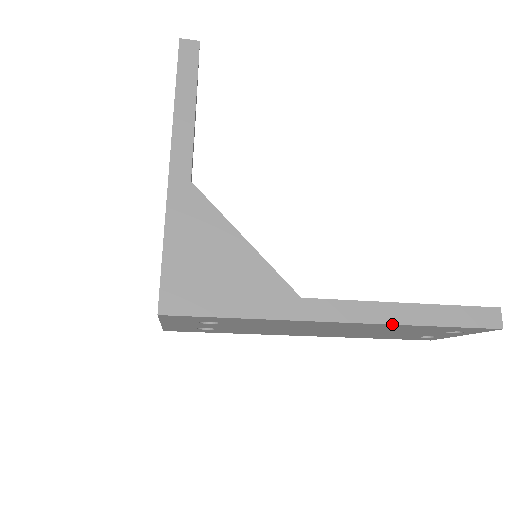
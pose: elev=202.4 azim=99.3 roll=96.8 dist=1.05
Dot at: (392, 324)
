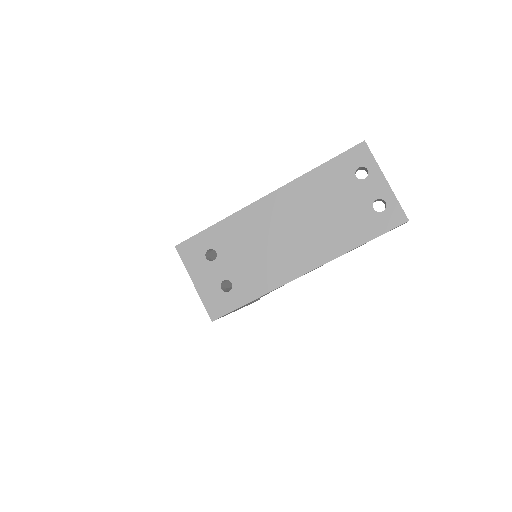
Dot at: (295, 180)
